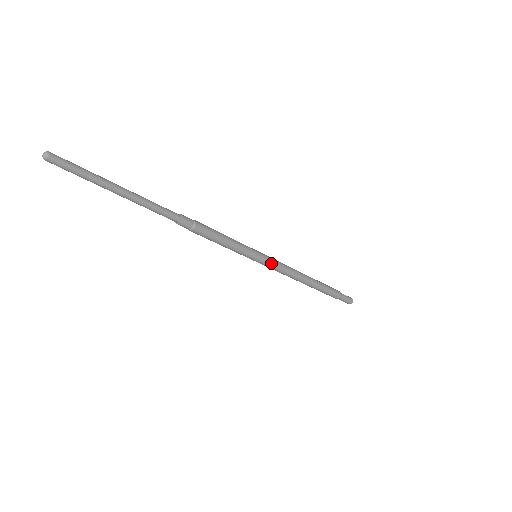
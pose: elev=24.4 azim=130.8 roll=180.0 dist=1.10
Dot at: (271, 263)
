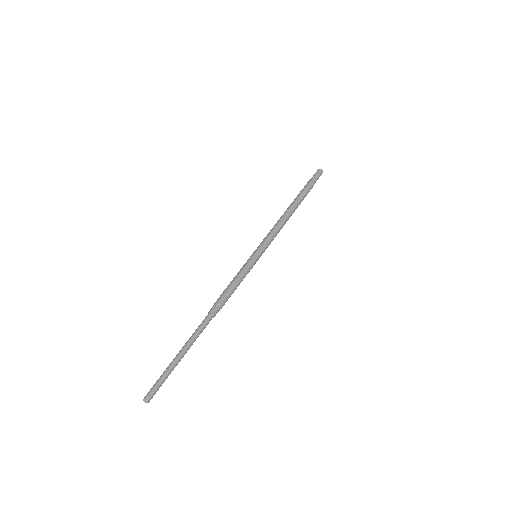
Dot at: occluded
